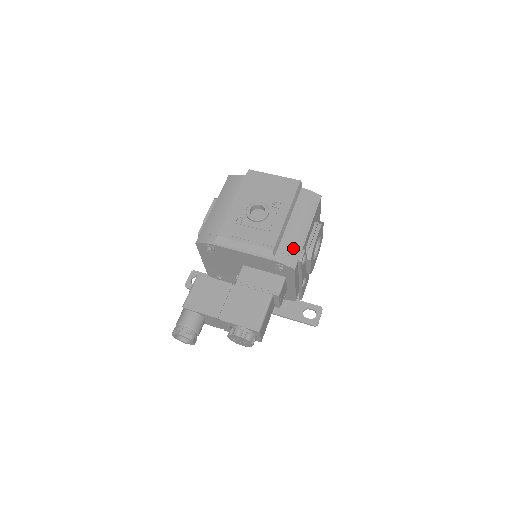
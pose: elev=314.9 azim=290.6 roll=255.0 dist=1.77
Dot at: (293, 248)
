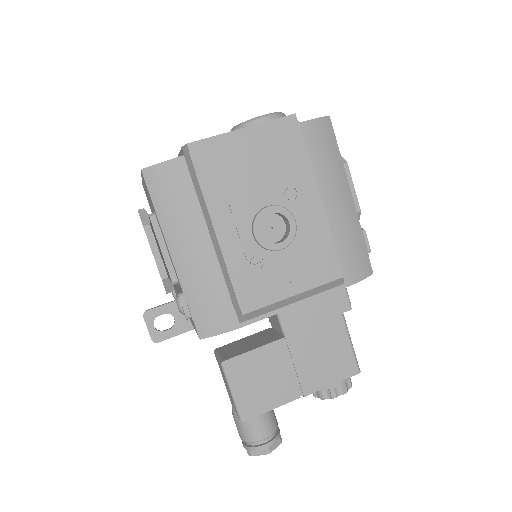
Dot at: (355, 245)
